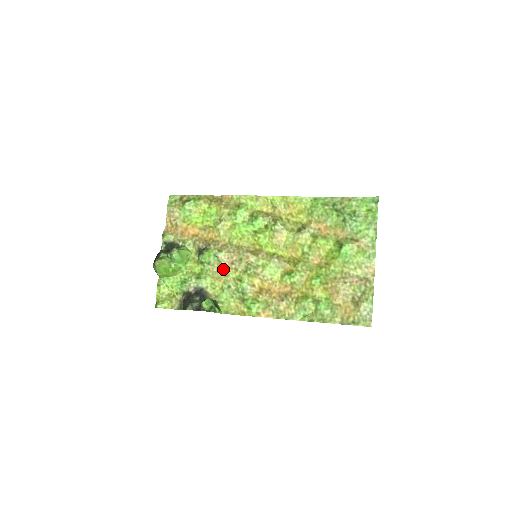
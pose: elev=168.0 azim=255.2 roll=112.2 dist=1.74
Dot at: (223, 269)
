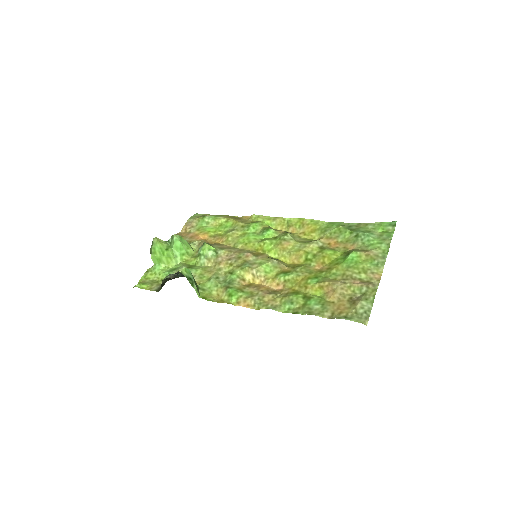
Dot at: (218, 264)
